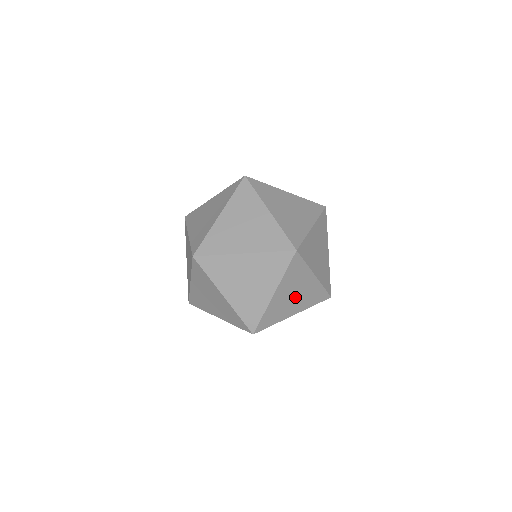
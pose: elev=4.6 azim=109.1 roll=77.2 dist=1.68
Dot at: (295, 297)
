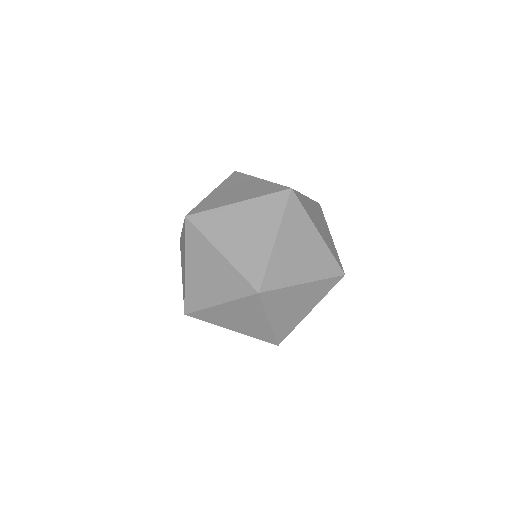
Dot at: (301, 255)
